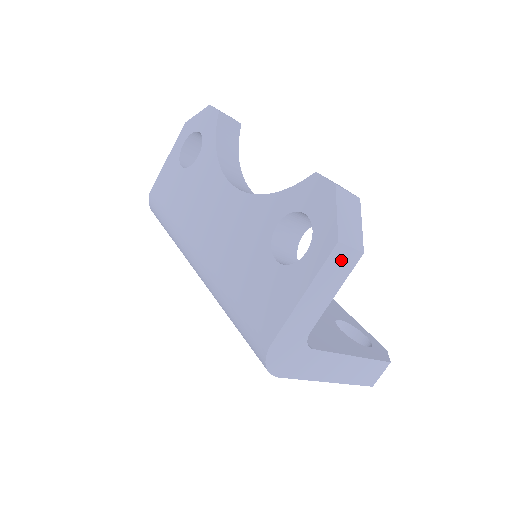
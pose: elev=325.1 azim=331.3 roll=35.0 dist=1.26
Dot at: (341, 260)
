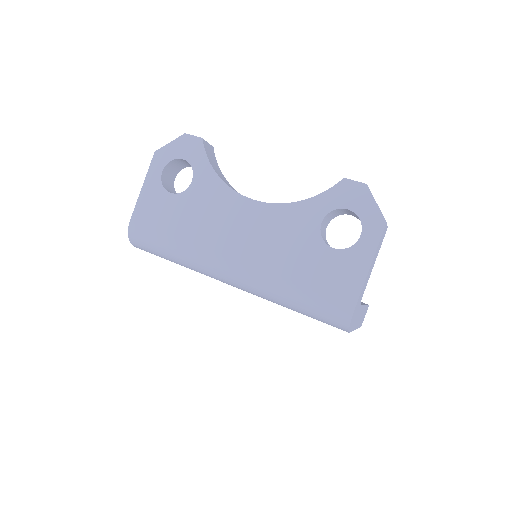
Dot at: (383, 235)
